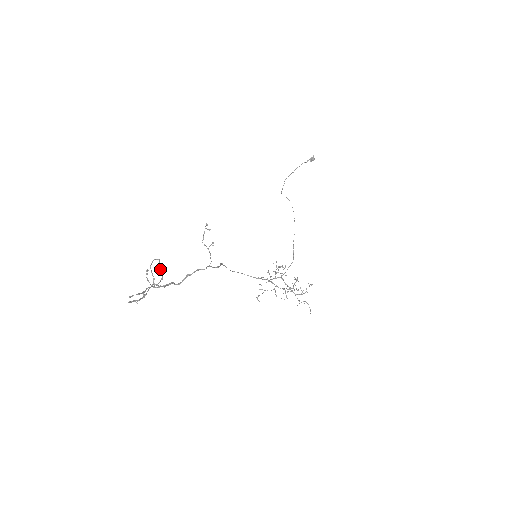
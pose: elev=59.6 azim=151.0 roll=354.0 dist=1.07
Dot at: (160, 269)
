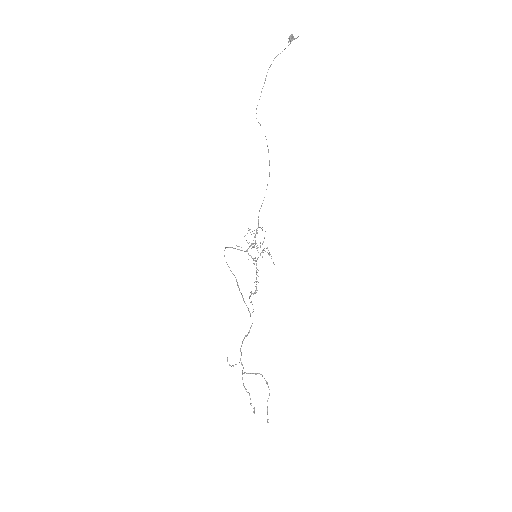
Dot at: (267, 384)
